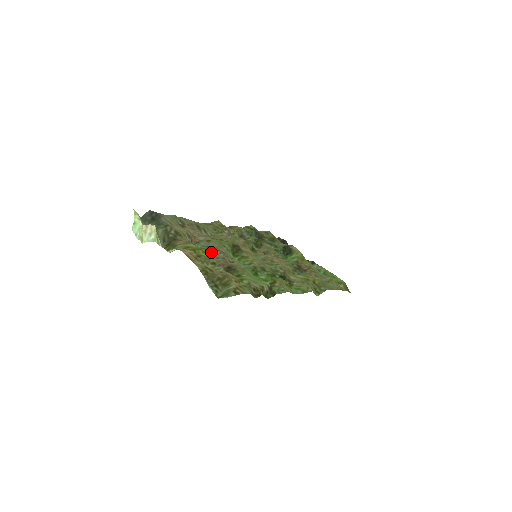
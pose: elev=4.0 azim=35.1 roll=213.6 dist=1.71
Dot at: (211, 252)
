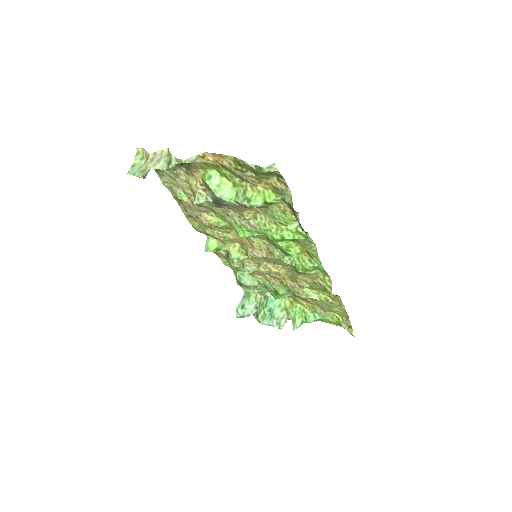
Dot at: (231, 182)
